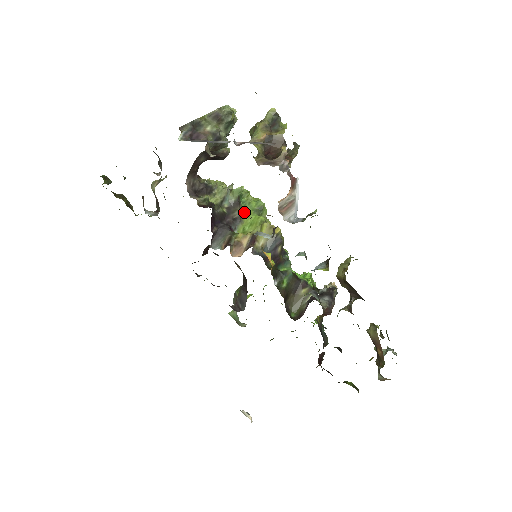
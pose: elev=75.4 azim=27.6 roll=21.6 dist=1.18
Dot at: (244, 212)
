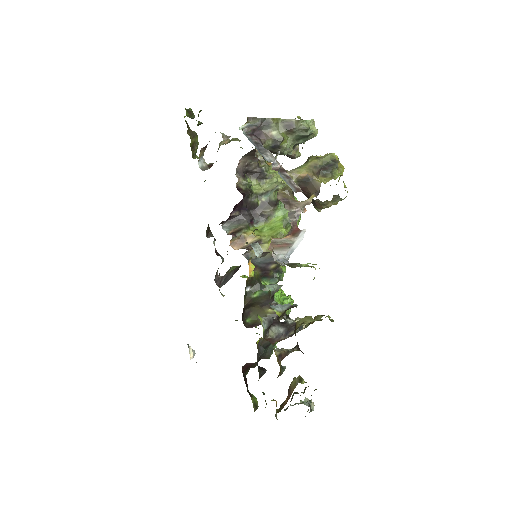
Dot at: (276, 214)
